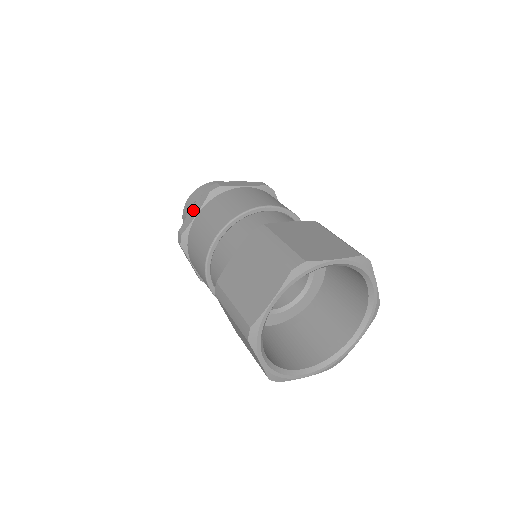
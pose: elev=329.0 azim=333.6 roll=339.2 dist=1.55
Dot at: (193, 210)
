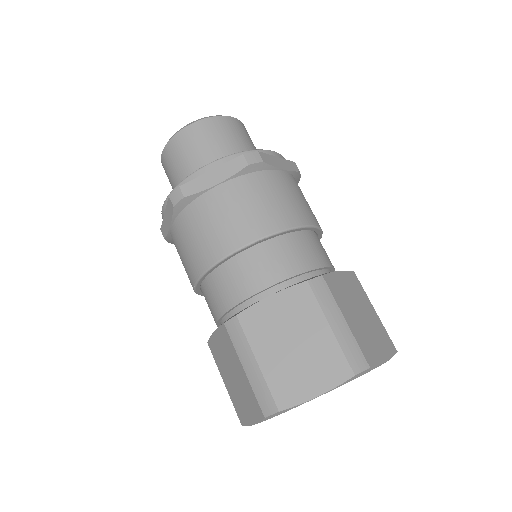
Dot at: (165, 216)
